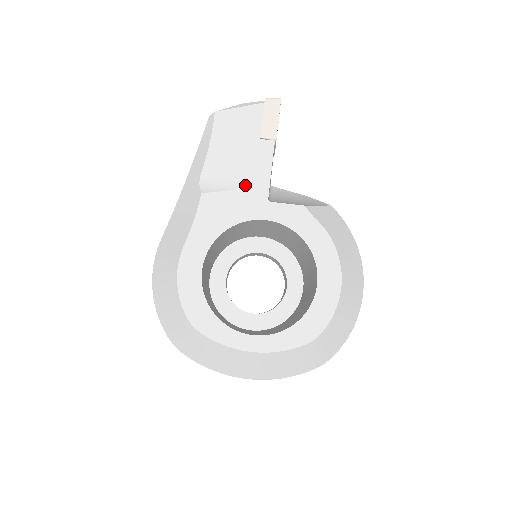
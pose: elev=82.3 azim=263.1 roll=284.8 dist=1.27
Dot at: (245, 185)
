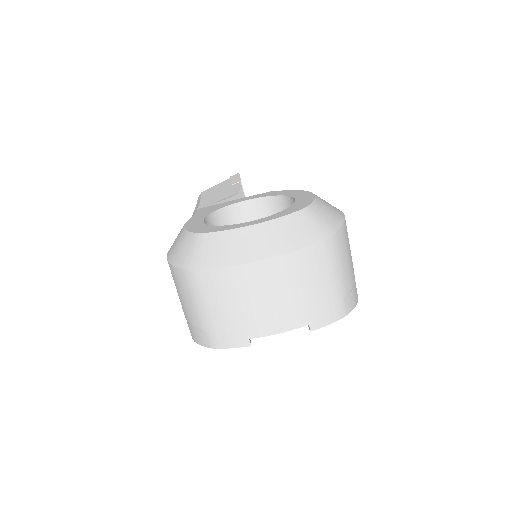
Dot at: (227, 198)
